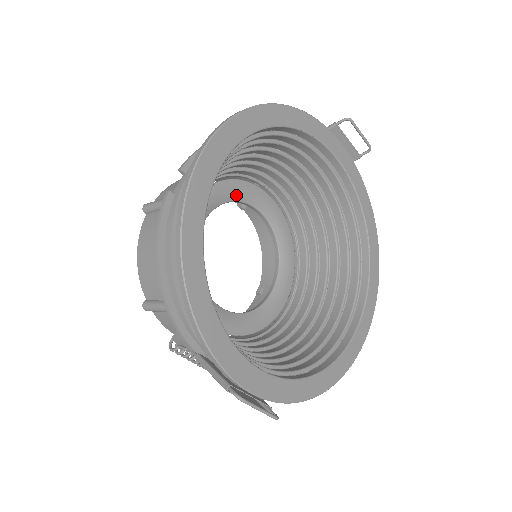
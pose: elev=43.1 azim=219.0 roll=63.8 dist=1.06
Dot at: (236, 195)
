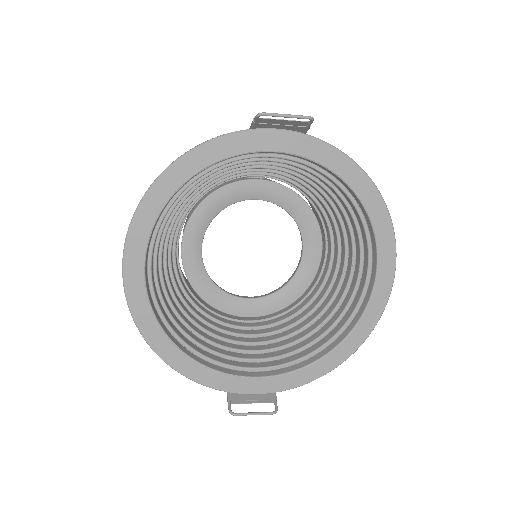
Dot at: (221, 204)
